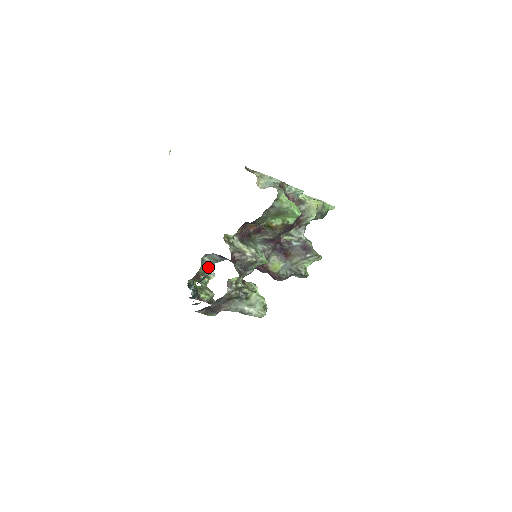
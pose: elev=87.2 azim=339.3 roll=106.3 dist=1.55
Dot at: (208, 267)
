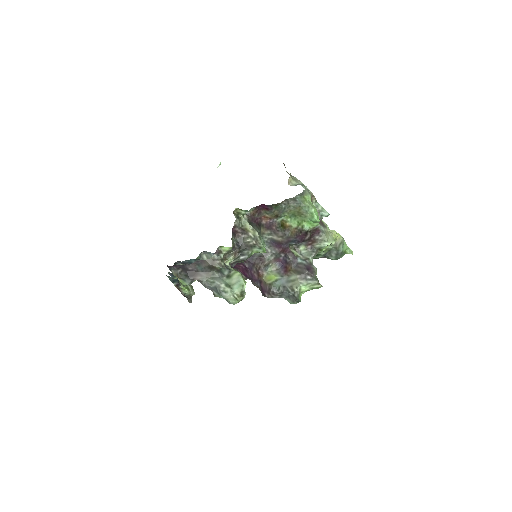
Dot at: occluded
